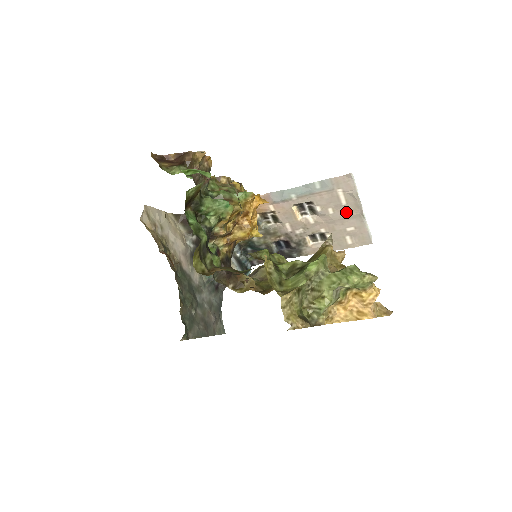
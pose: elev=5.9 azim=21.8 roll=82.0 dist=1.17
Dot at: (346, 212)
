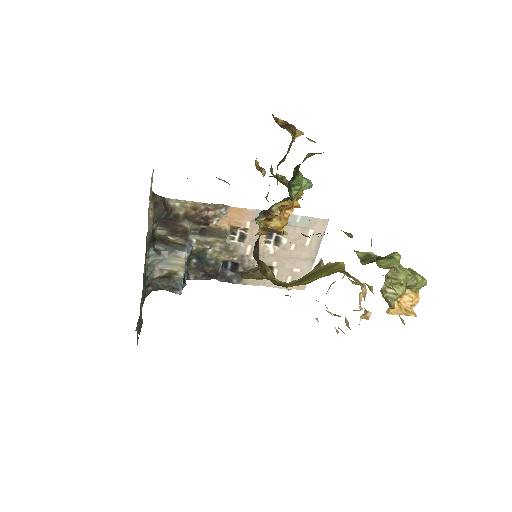
Dot at: (303, 253)
